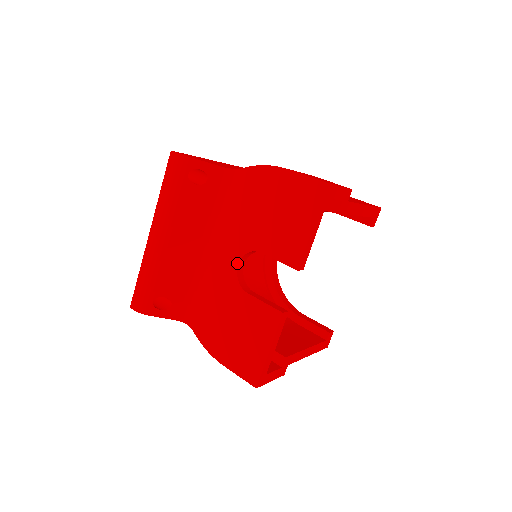
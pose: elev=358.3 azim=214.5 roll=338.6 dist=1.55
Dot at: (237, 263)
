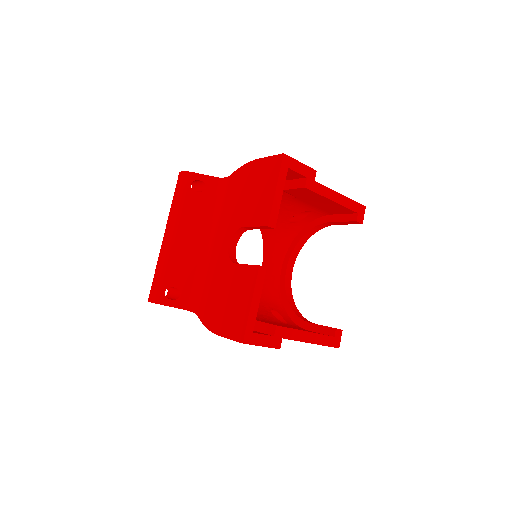
Dot at: (228, 244)
